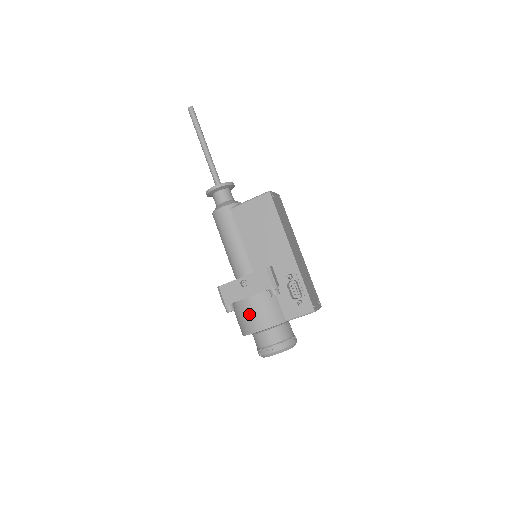
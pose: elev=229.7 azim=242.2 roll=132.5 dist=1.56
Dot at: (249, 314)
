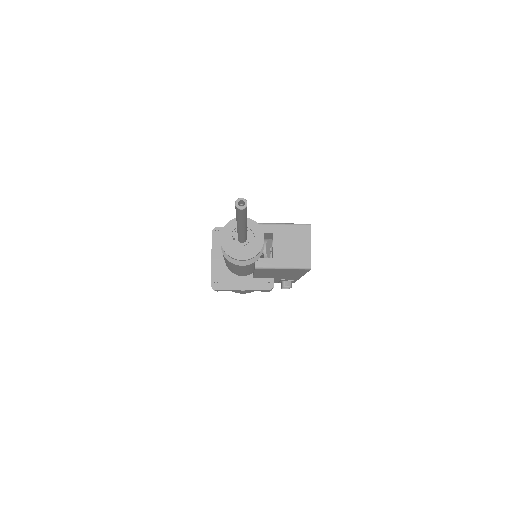
Dot at: occluded
